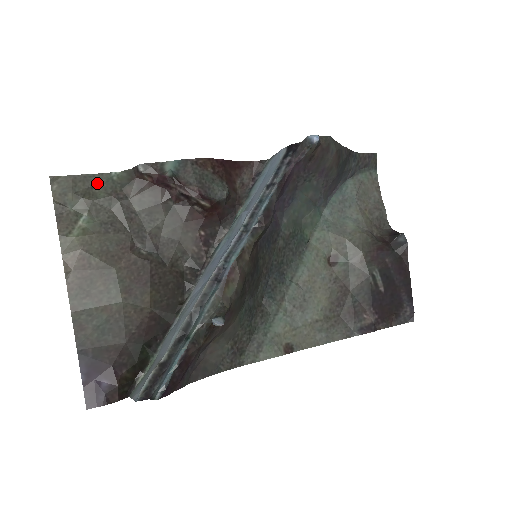
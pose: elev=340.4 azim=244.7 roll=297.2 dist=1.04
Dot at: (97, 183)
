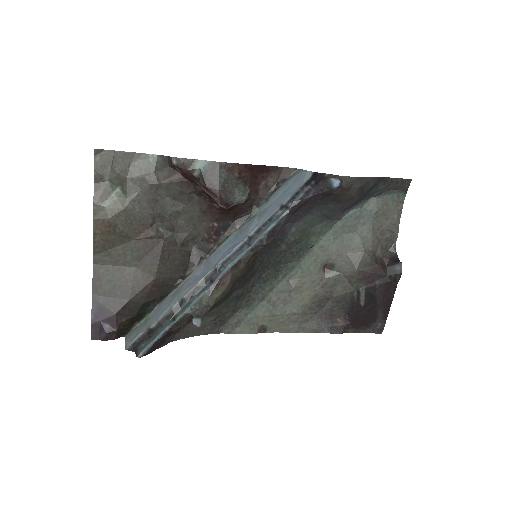
Dot at: (134, 161)
